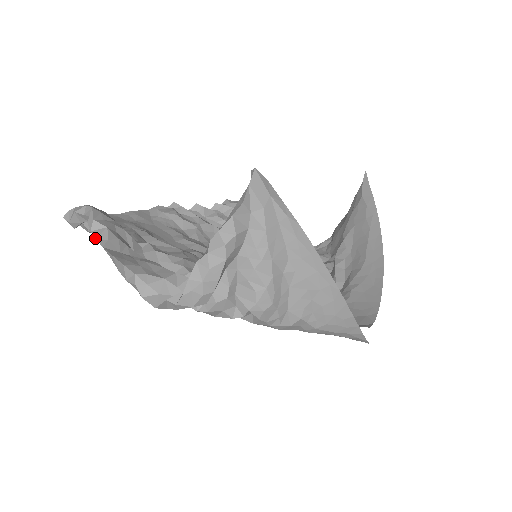
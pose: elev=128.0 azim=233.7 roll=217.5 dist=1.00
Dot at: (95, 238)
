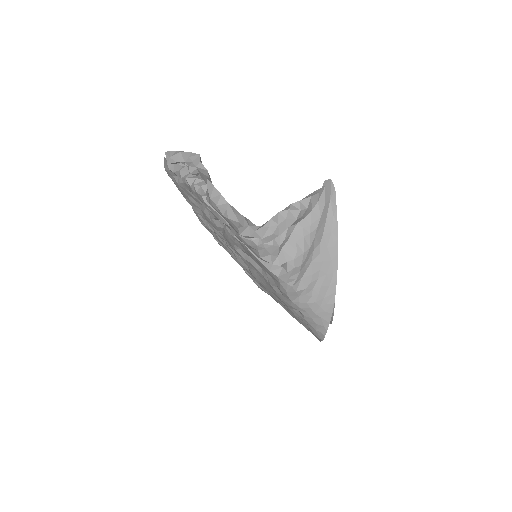
Dot at: (201, 172)
